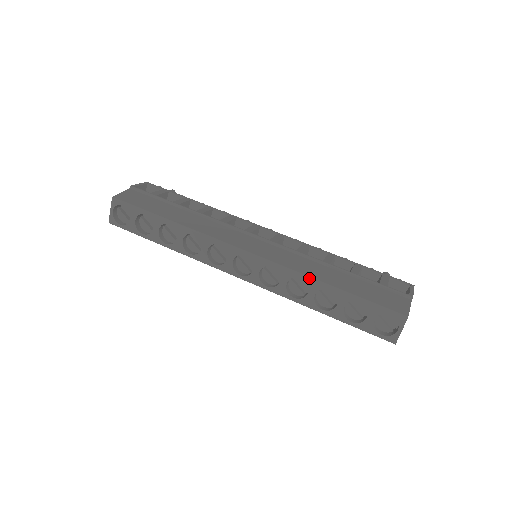
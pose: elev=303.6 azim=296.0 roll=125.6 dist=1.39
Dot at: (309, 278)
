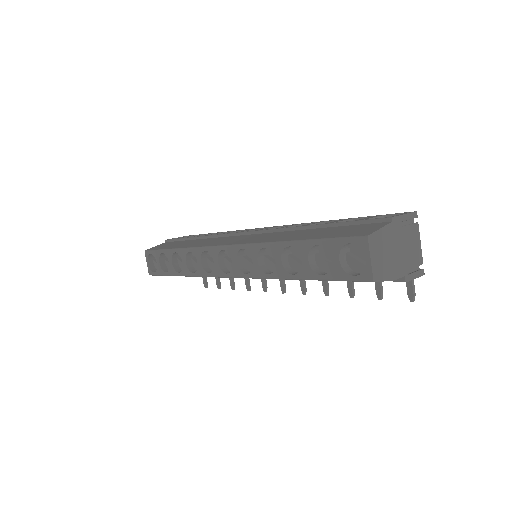
Dot at: (270, 244)
